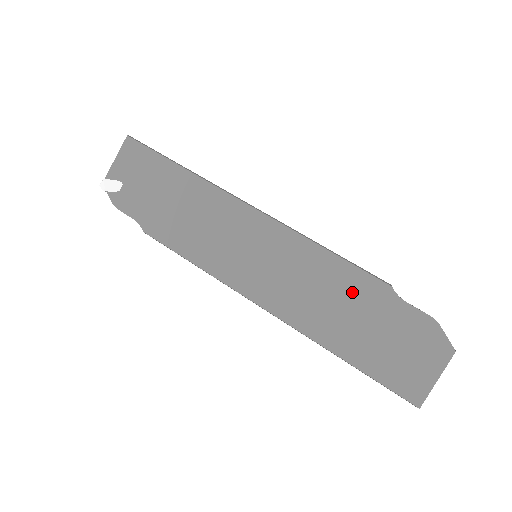
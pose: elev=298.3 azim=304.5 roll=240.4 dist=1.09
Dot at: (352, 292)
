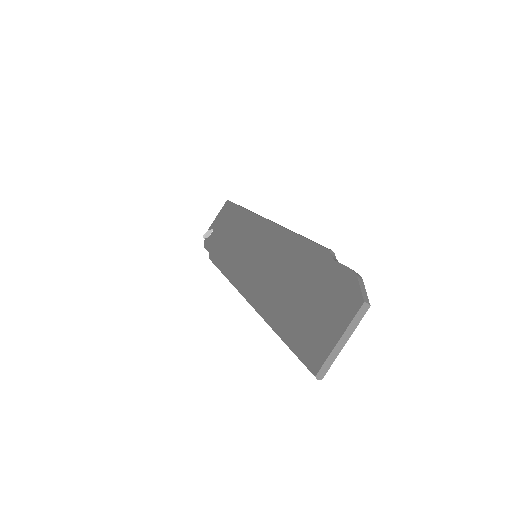
Dot at: (300, 264)
